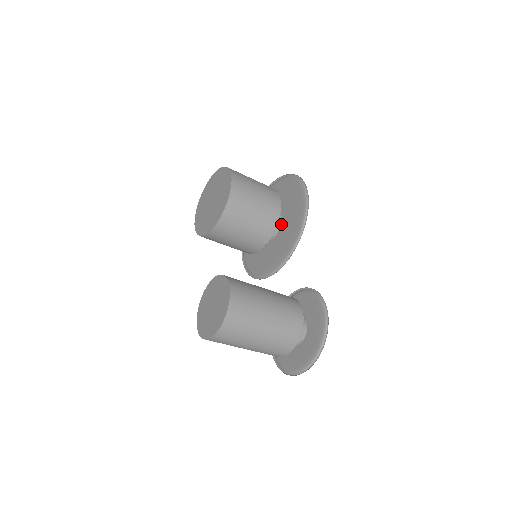
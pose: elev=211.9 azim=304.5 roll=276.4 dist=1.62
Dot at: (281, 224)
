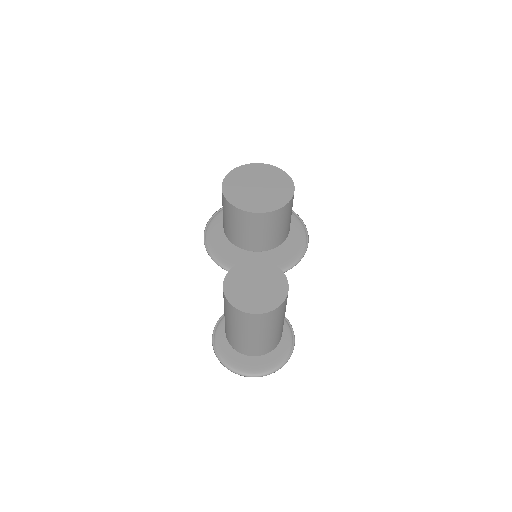
Dot at: occluded
